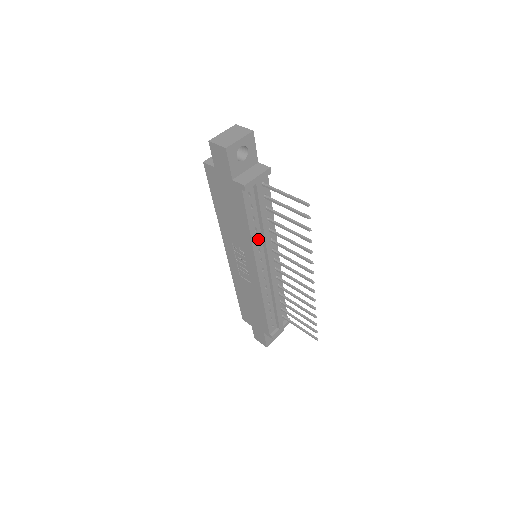
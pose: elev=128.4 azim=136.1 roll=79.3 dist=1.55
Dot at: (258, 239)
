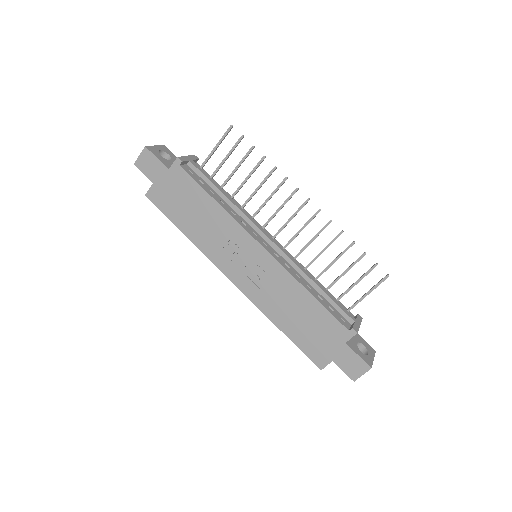
Dot at: (233, 213)
